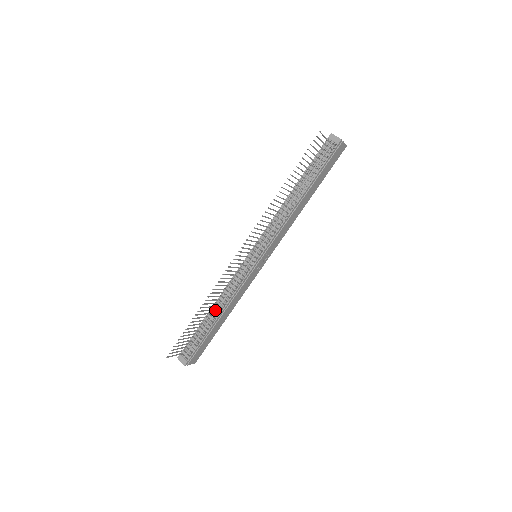
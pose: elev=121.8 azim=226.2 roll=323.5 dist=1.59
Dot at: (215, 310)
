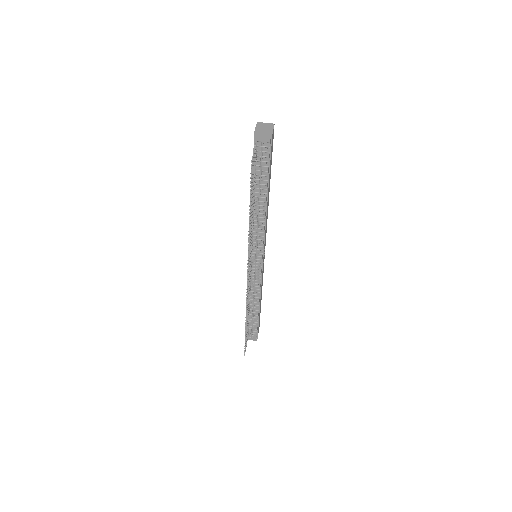
Dot at: (252, 305)
